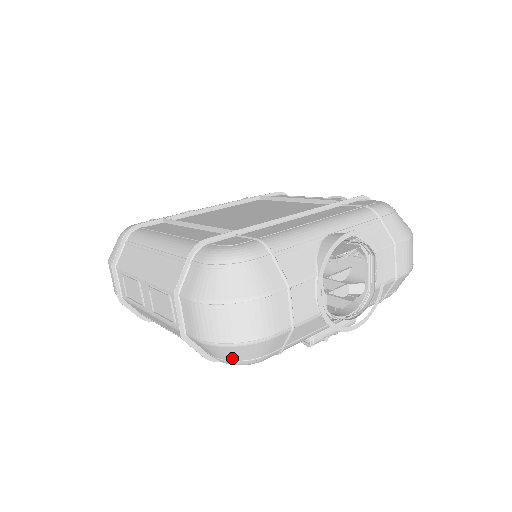
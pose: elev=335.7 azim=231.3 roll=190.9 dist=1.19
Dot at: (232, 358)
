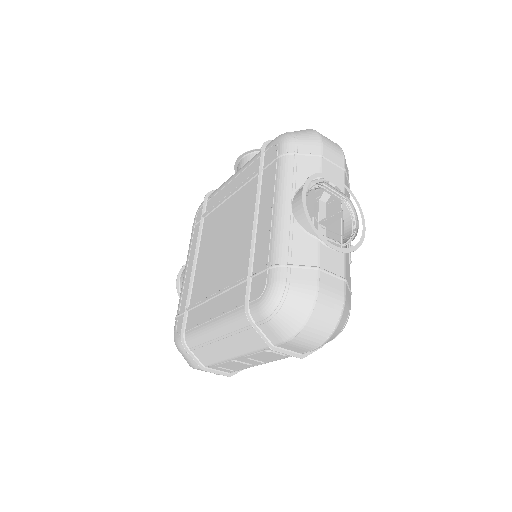
Dot at: (338, 333)
